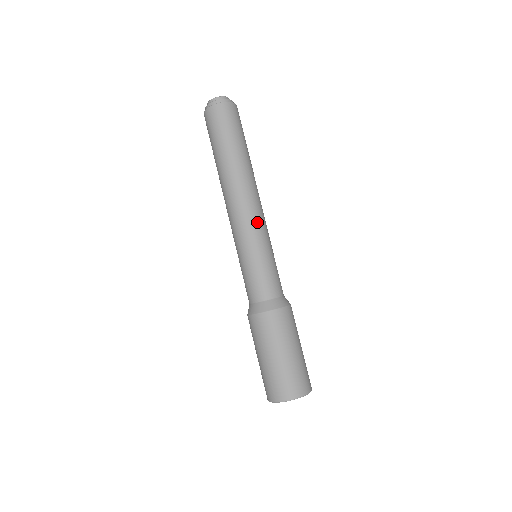
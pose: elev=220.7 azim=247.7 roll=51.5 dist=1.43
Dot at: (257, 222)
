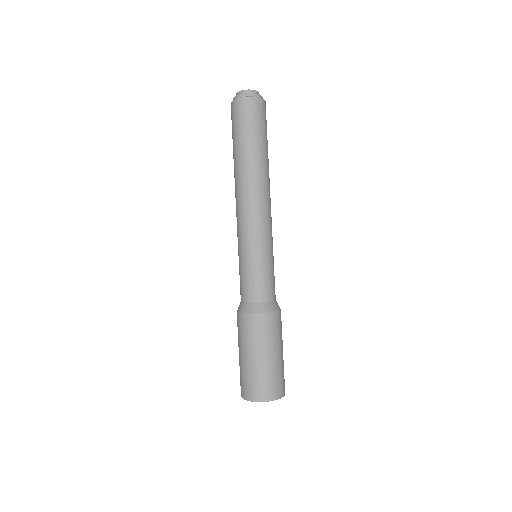
Dot at: (267, 224)
